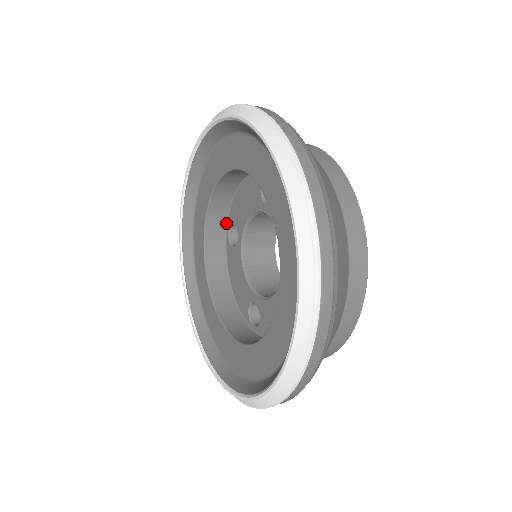
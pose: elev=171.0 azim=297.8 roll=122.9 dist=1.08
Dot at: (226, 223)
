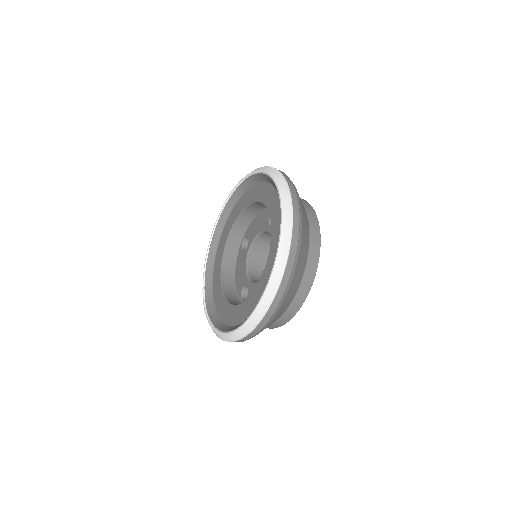
Dot at: (238, 300)
